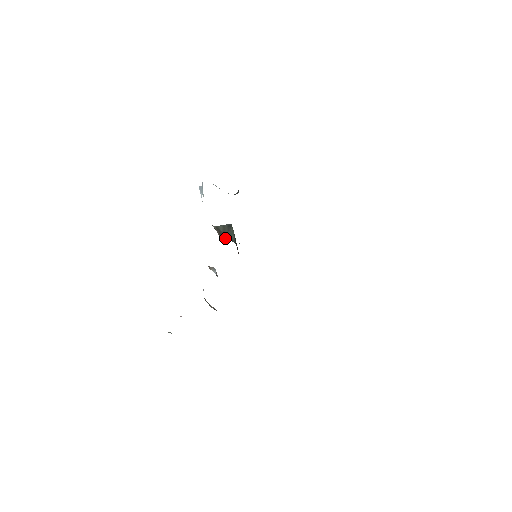
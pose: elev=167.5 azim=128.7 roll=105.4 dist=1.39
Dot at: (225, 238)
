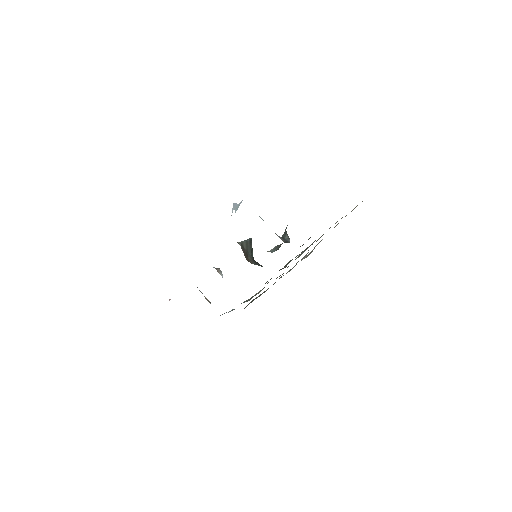
Dot at: (249, 258)
